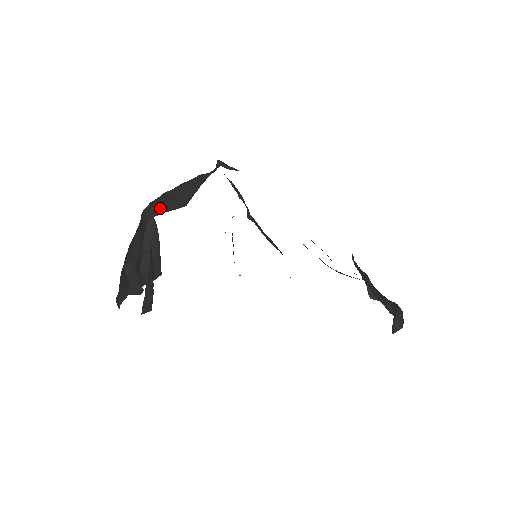
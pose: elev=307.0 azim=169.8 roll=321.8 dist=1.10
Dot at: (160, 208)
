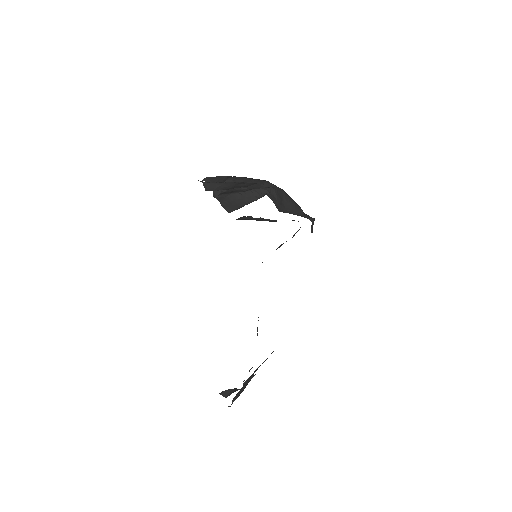
Dot at: (273, 194)
